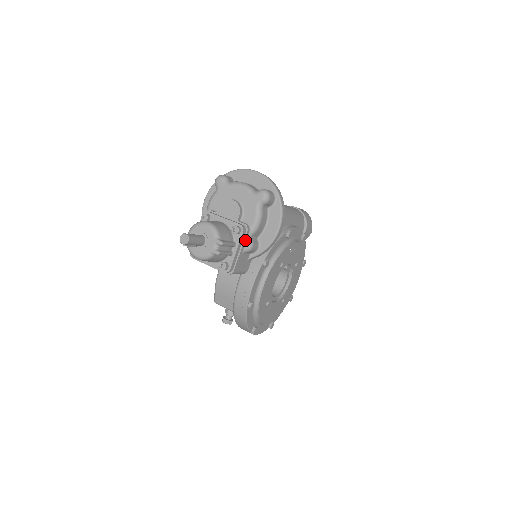
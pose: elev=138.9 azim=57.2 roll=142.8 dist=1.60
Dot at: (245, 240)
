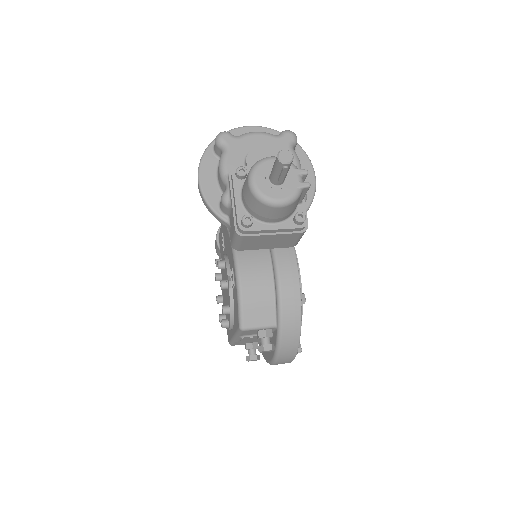
Dot at: occluded
